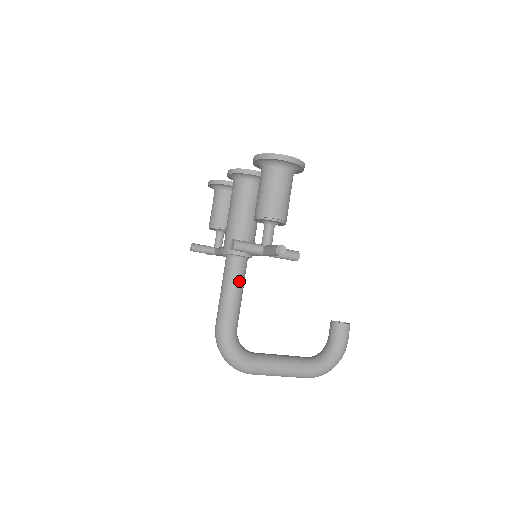
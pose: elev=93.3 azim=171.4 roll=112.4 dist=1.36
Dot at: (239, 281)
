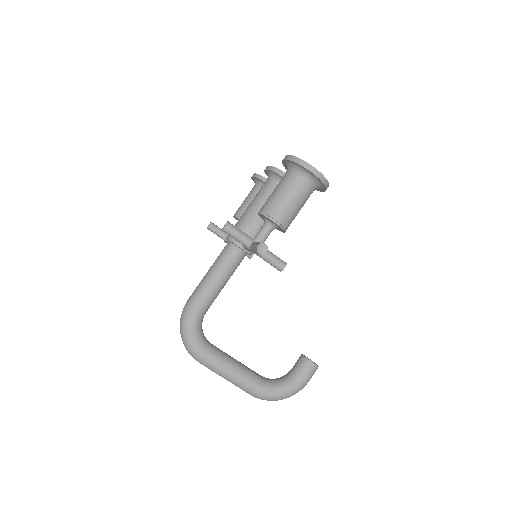
Dot at: (227, 270)
